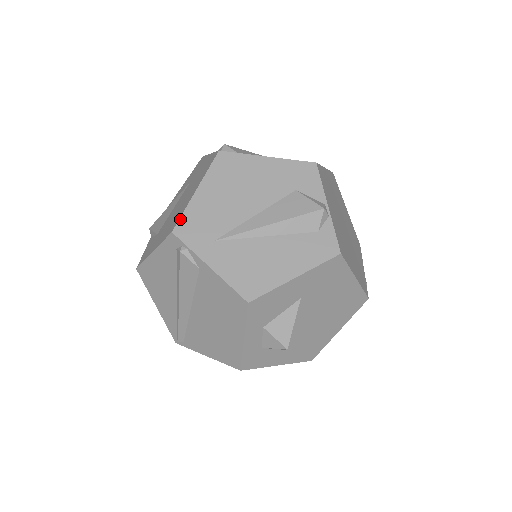
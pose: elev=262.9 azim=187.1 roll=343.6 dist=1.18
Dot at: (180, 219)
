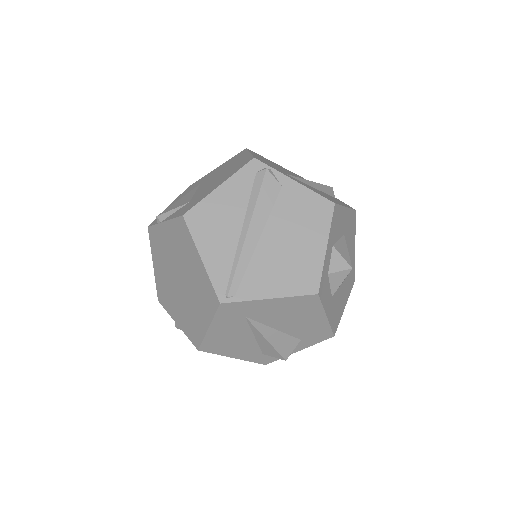
Dot at: (253, 156)
